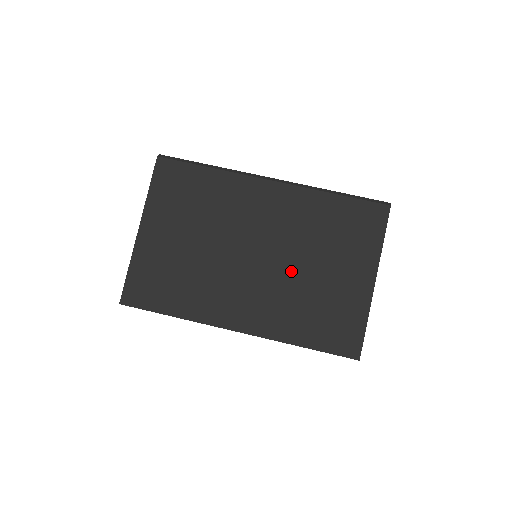
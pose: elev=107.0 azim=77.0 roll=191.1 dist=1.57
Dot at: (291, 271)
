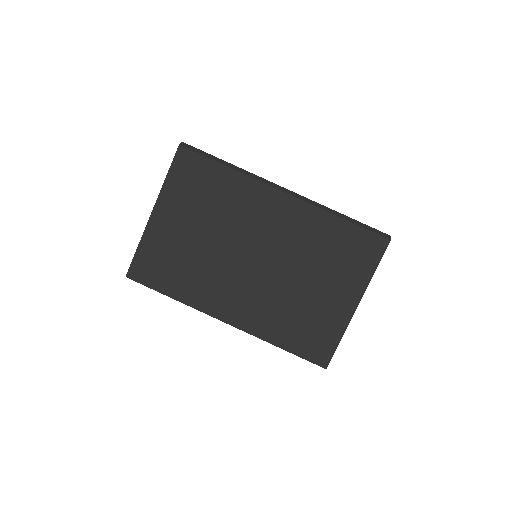
Dot at: (284, 281)
